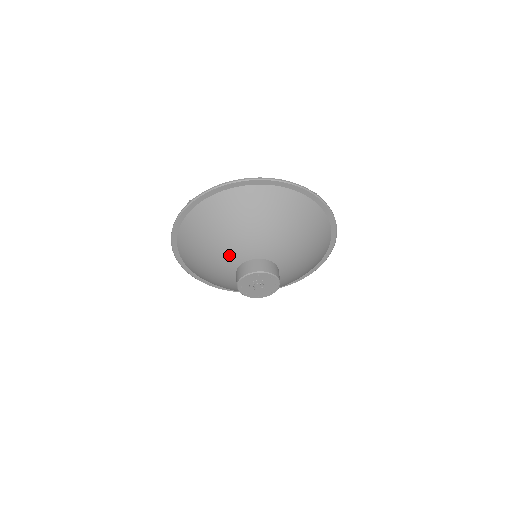
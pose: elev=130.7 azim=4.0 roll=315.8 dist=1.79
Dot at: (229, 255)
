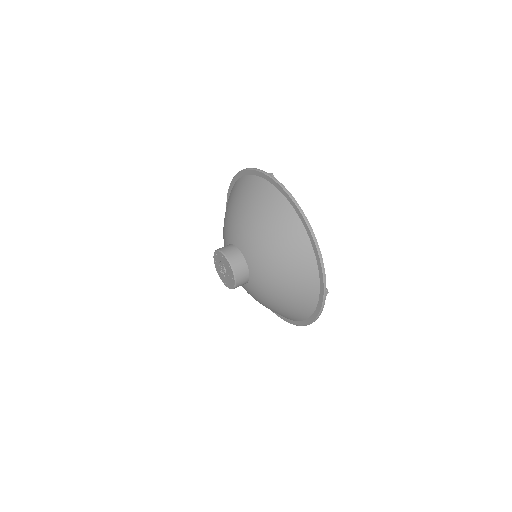
Dot at: occluded
